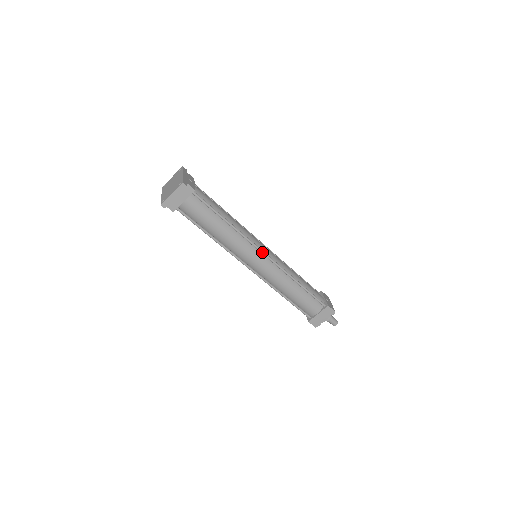
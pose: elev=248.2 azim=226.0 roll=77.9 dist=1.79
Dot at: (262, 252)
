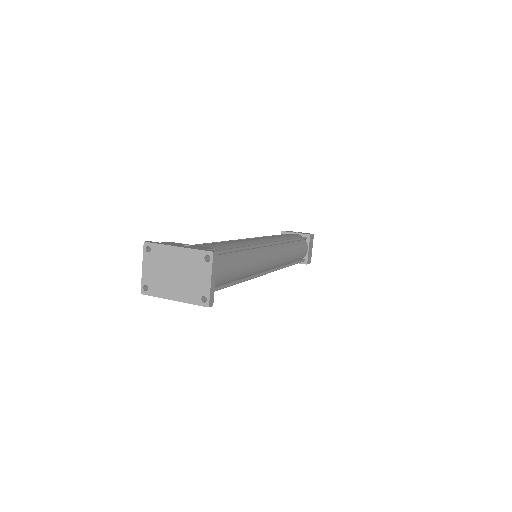
Dot at: (269, 244)
